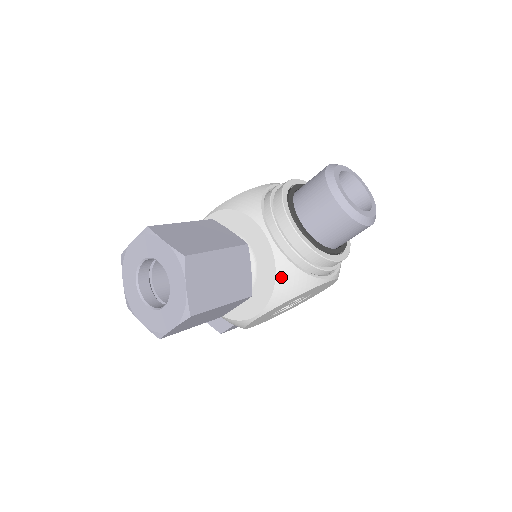
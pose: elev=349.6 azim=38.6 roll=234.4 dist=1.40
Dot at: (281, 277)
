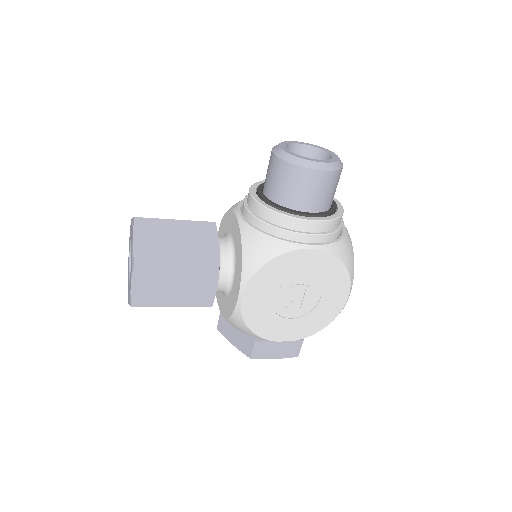
Dot at: (247, 244)
